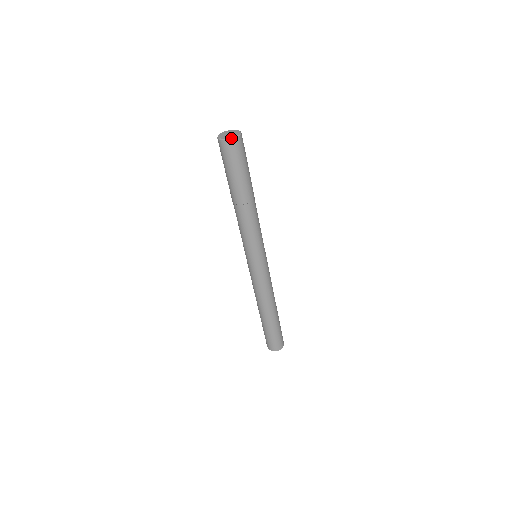
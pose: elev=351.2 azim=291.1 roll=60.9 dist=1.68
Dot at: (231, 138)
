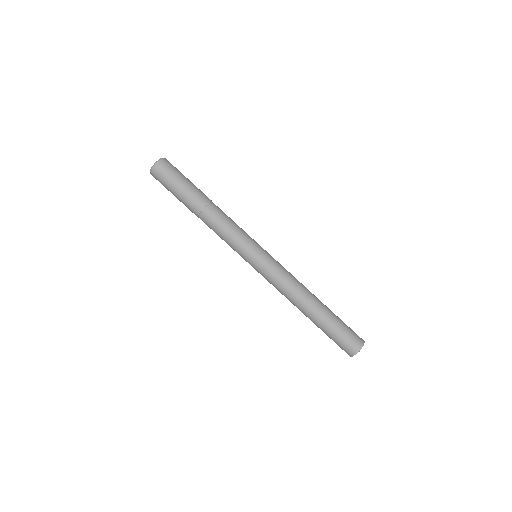
Dot at: (152, 167)
